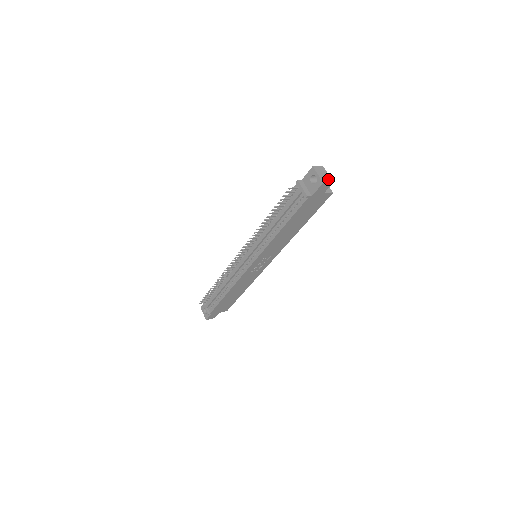
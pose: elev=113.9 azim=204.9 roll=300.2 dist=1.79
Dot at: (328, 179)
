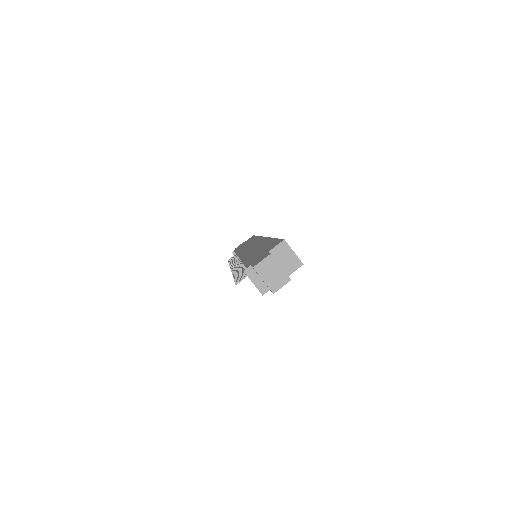
Dot at: (281, 279)
